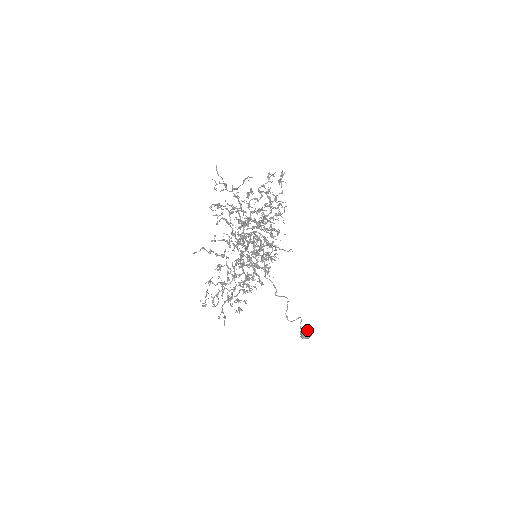
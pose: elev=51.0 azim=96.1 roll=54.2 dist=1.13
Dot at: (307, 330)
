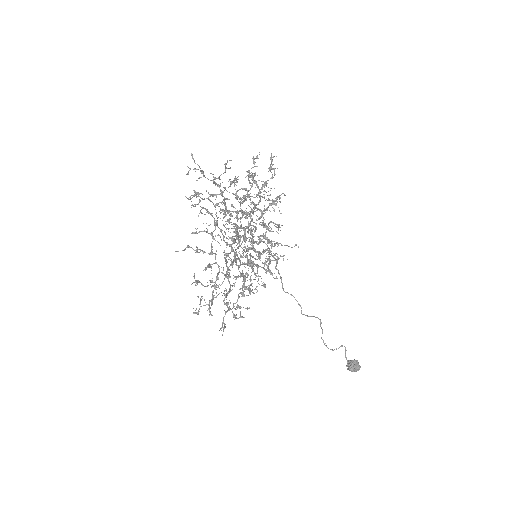
Dot at: (354, 360)
